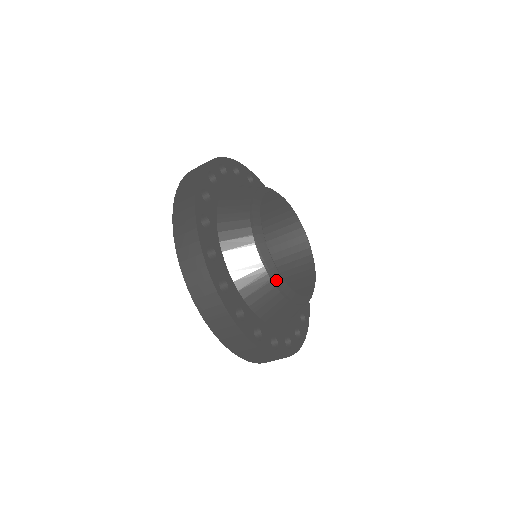
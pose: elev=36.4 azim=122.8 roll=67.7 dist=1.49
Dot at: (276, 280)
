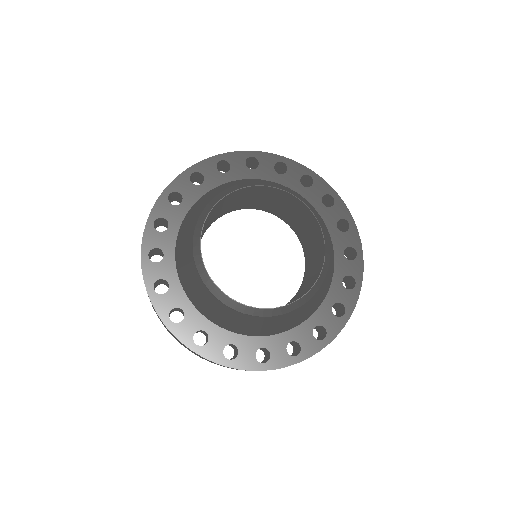
Dot at: (267, 315)
